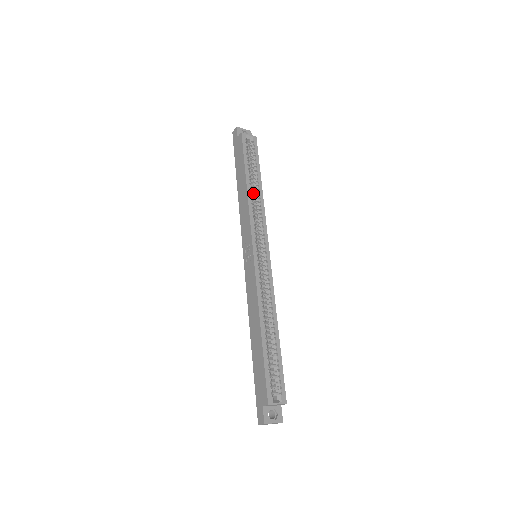
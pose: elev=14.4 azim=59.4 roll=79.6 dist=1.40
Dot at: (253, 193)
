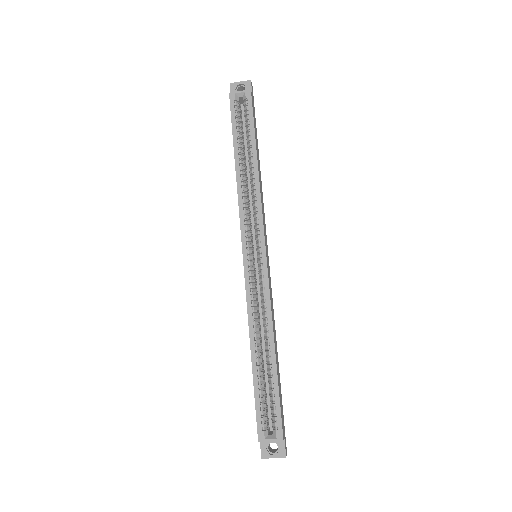
Dot at: (250, 172)
